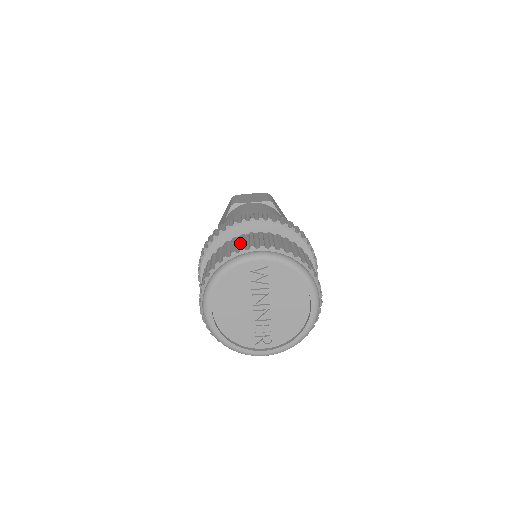
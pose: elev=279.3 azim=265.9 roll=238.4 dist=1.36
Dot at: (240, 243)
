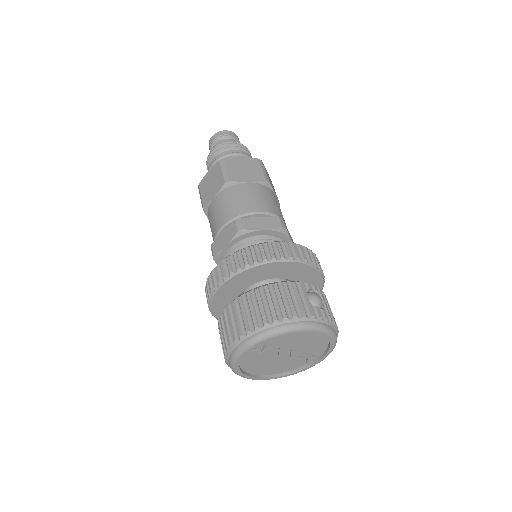
Dot at: (226, 333)
